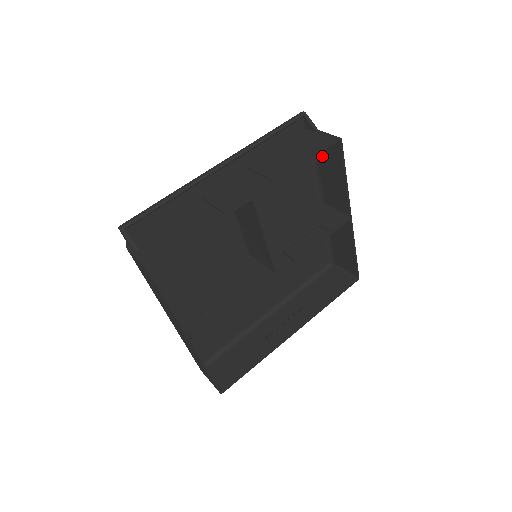
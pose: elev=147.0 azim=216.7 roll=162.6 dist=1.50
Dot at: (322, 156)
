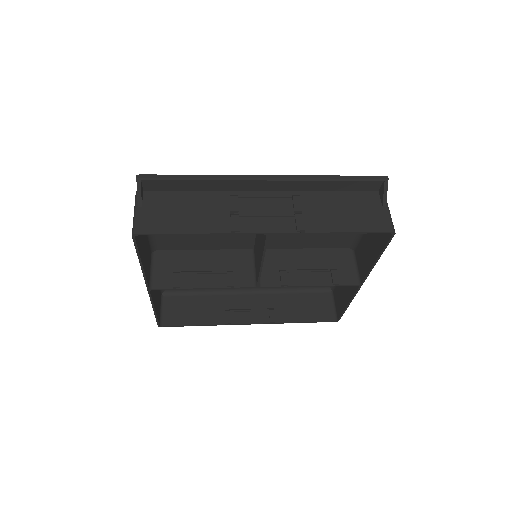
Dot at: occluded
